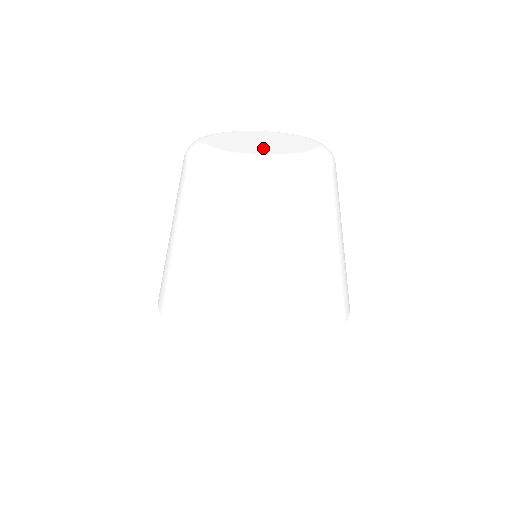
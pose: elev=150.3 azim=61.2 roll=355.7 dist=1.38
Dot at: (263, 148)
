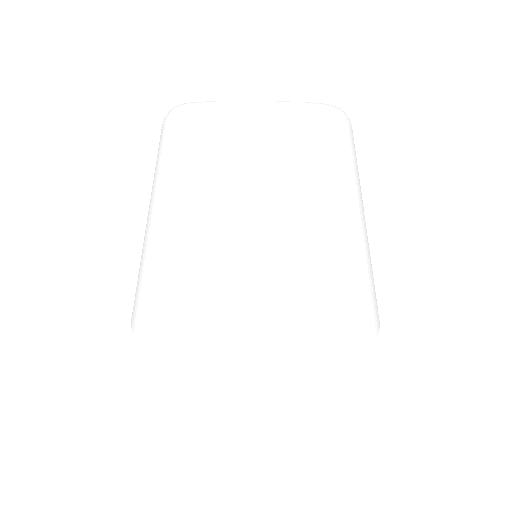
Dot at: occluded
